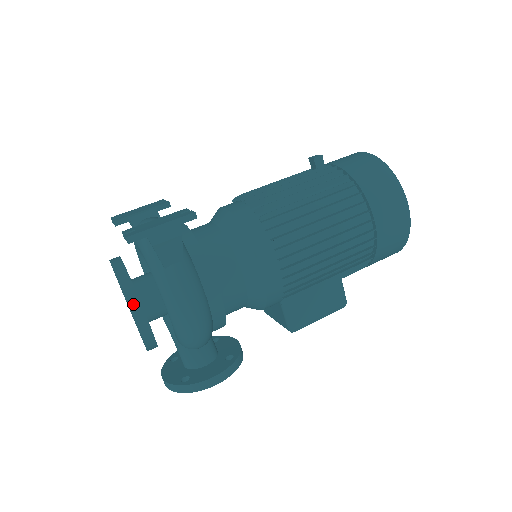
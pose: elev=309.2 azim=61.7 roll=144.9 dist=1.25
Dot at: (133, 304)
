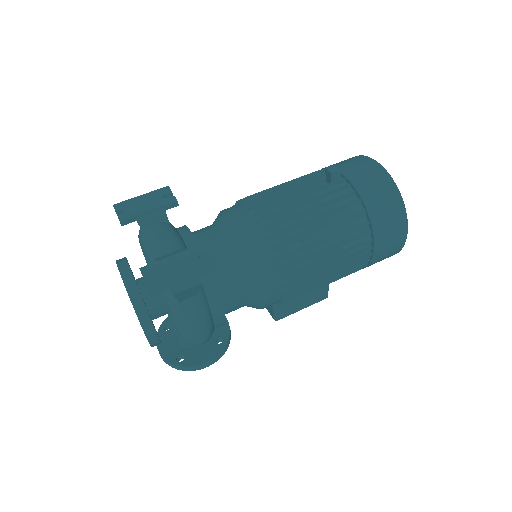
Dot at: (146, 325)
